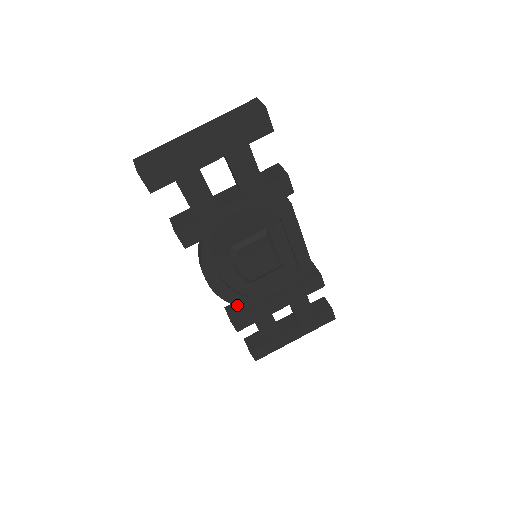
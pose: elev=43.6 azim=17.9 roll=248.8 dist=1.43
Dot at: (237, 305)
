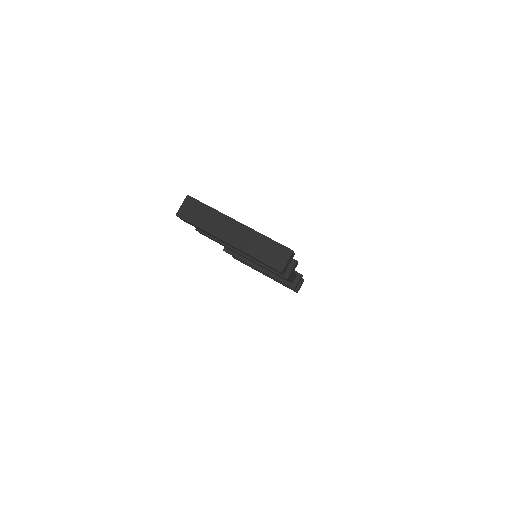
Dot at: occluded
